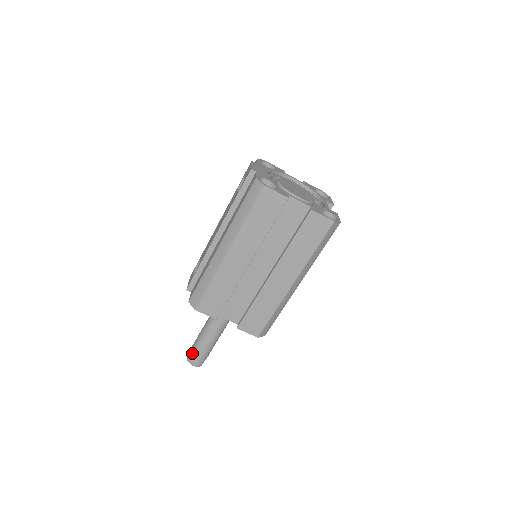
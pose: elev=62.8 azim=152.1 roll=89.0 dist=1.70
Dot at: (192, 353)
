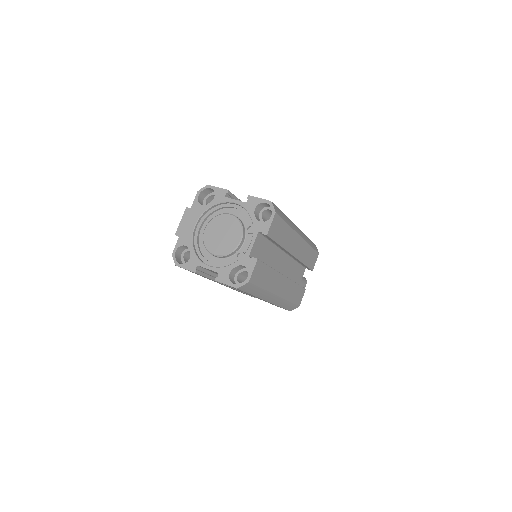
Dot at: occluded
